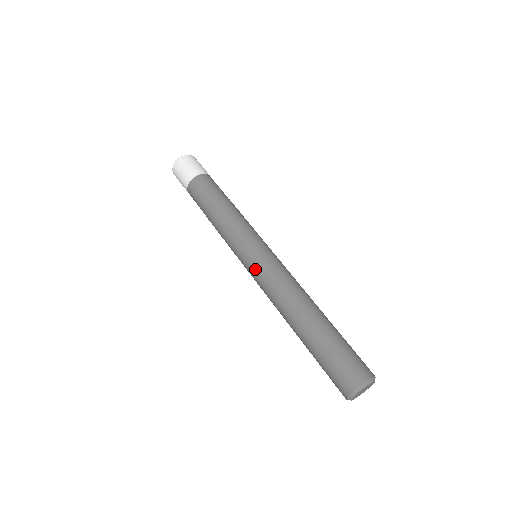
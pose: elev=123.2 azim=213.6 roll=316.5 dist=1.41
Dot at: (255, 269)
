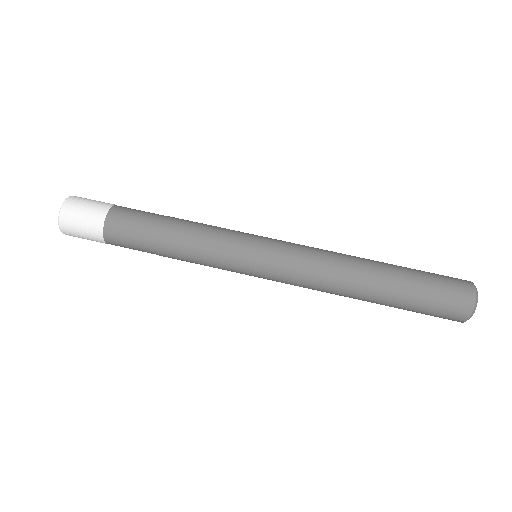
Dot at: (279, 255)
